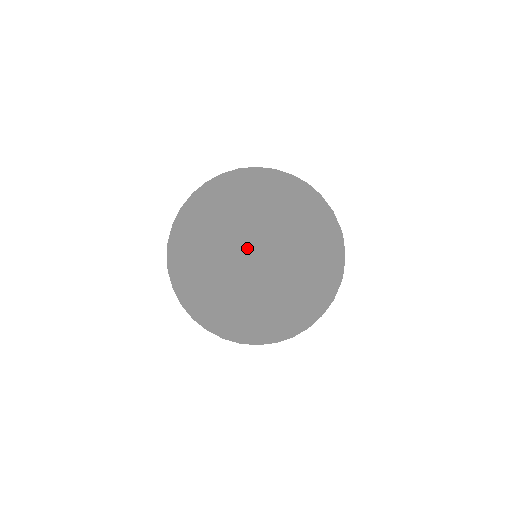
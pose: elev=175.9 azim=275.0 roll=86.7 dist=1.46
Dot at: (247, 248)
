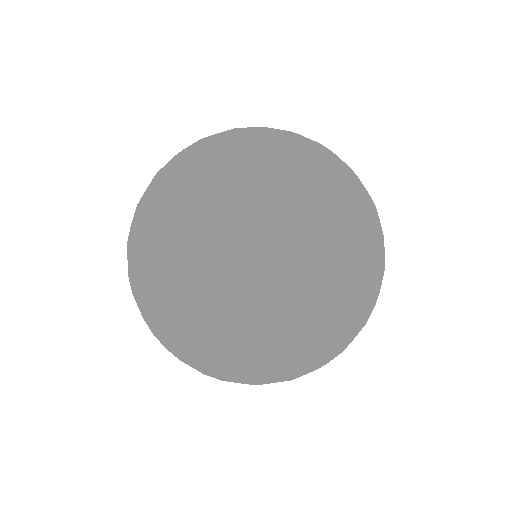
Dot at: (153, 289)
